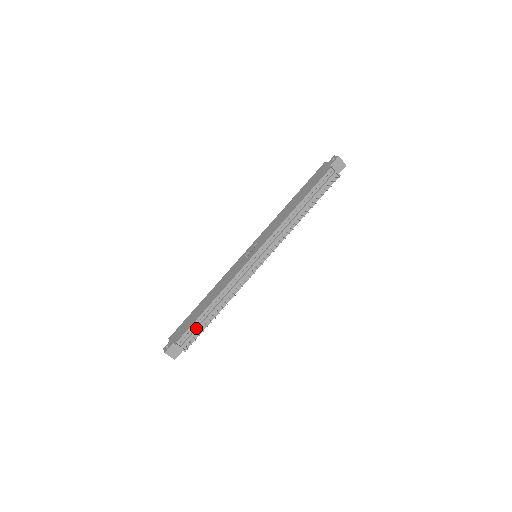
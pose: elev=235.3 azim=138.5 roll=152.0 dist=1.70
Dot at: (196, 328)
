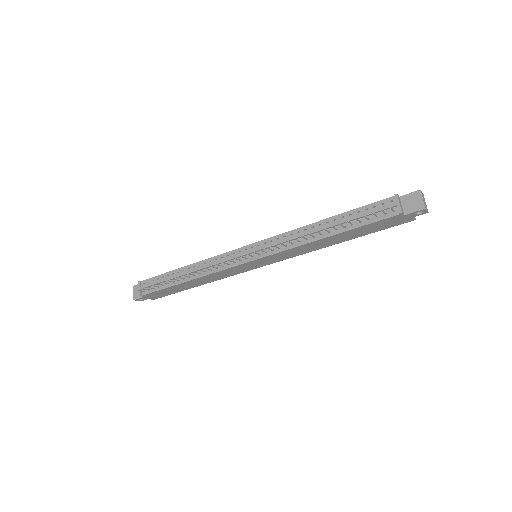
Dot at: (160, 280)
